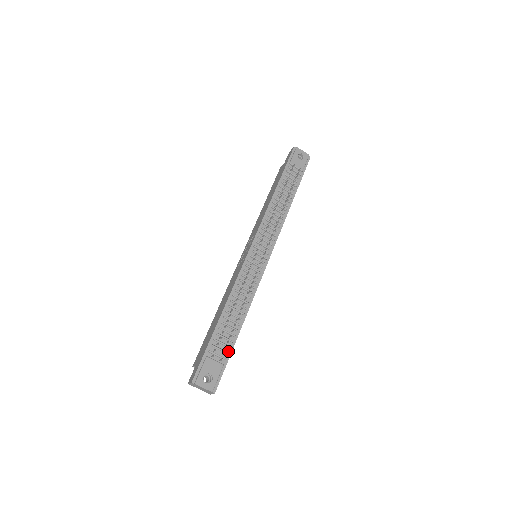
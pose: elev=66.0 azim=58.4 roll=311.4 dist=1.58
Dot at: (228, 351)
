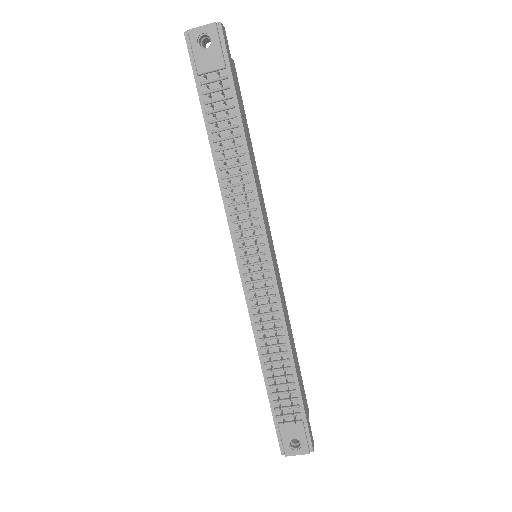
Dot at: (298, 403)
